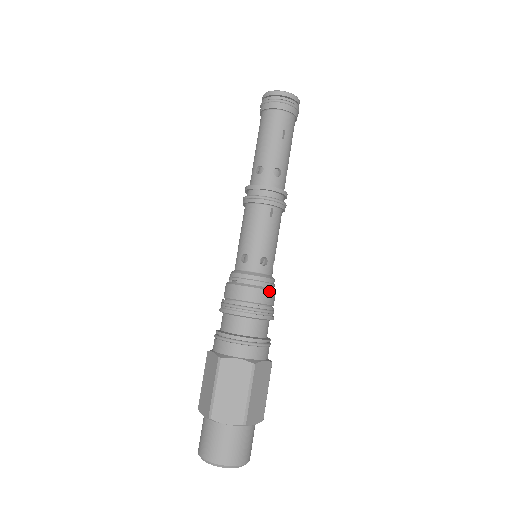
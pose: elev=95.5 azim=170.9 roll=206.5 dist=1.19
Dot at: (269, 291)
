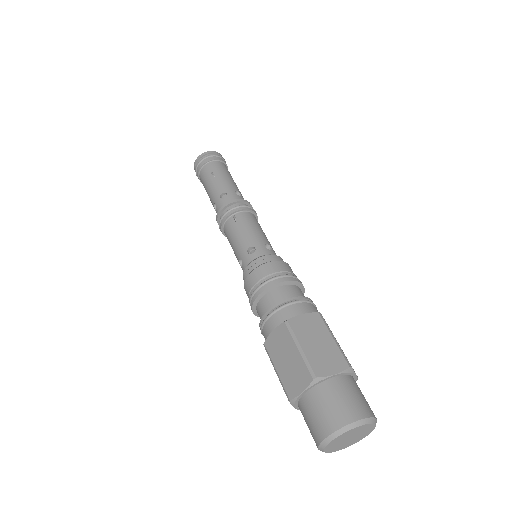
Dot at: (267, 264)
